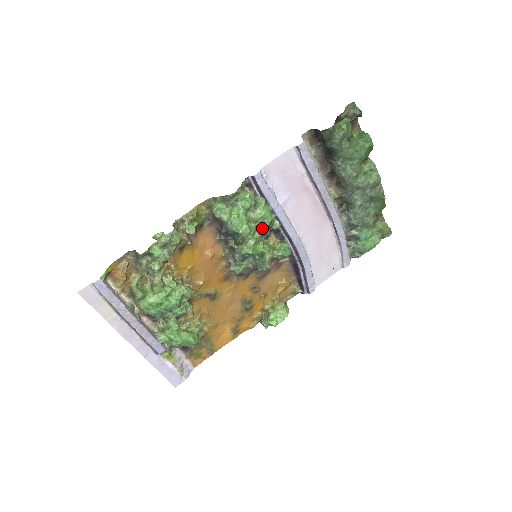
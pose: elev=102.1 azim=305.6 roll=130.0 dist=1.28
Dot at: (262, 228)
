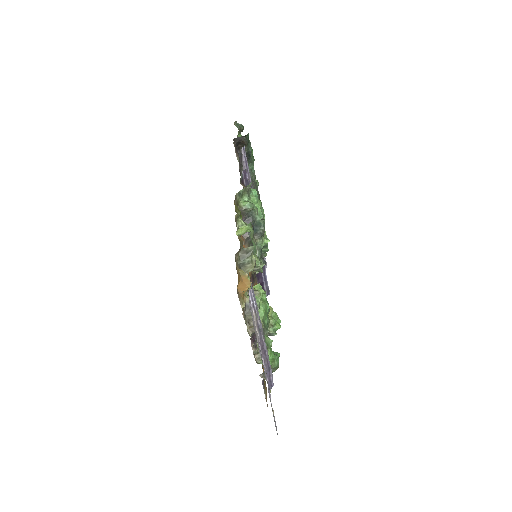
Dot at: occluded
